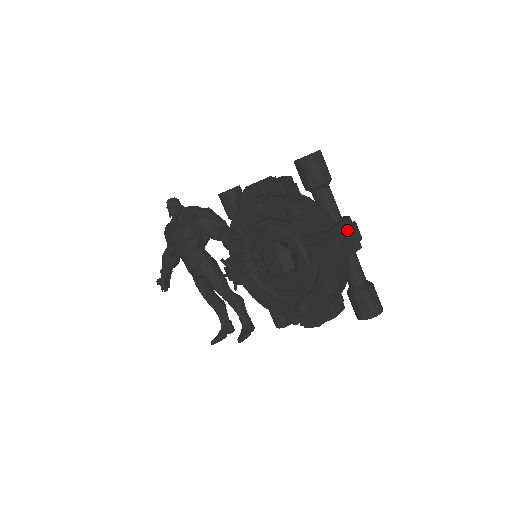
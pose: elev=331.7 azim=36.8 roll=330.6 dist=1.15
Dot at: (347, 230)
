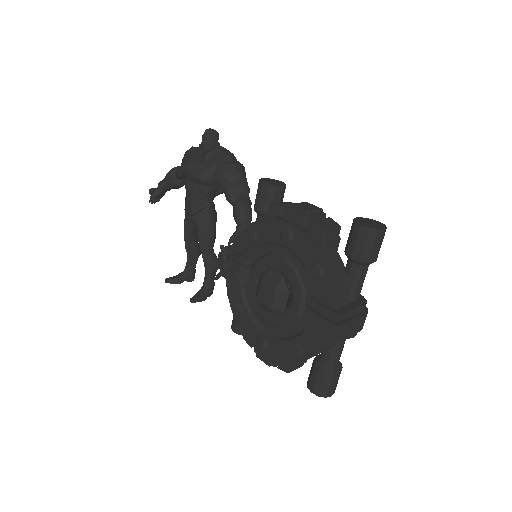
Dot at: (355, 319)
